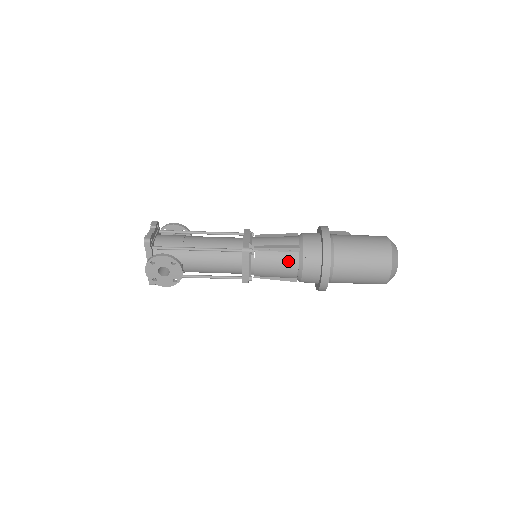
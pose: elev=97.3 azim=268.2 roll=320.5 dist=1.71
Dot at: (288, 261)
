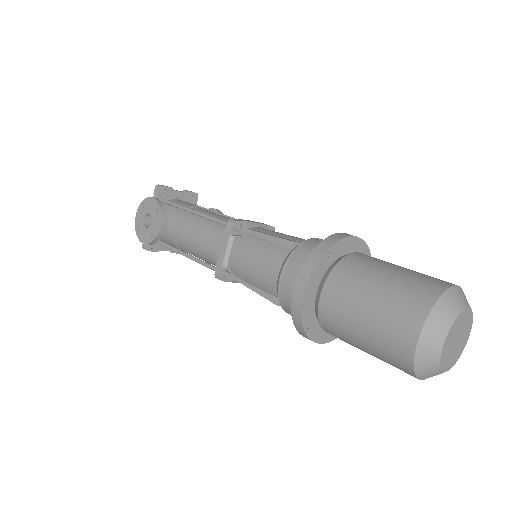
Dot at: (272, 256)
